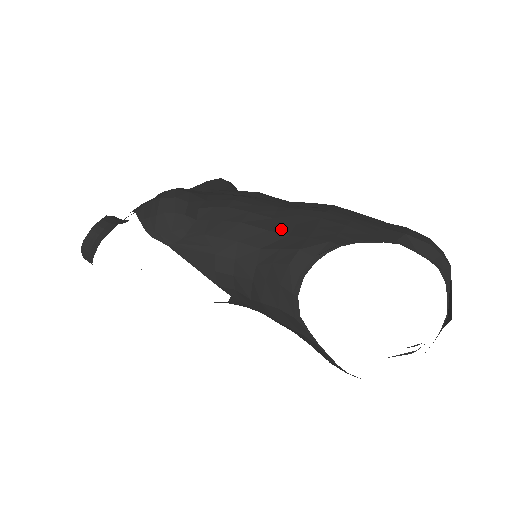
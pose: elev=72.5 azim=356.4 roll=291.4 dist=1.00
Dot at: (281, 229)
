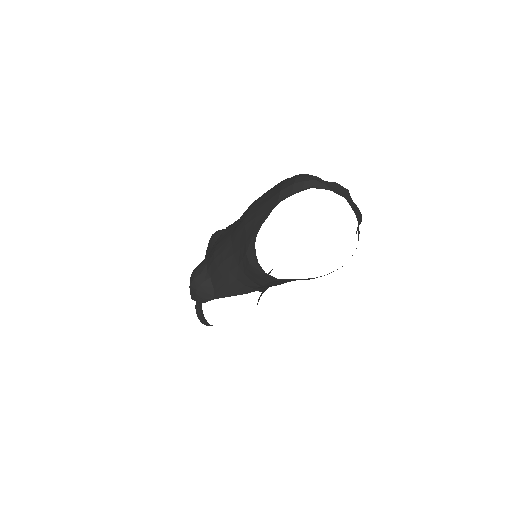
Dot at: (237, 248)
